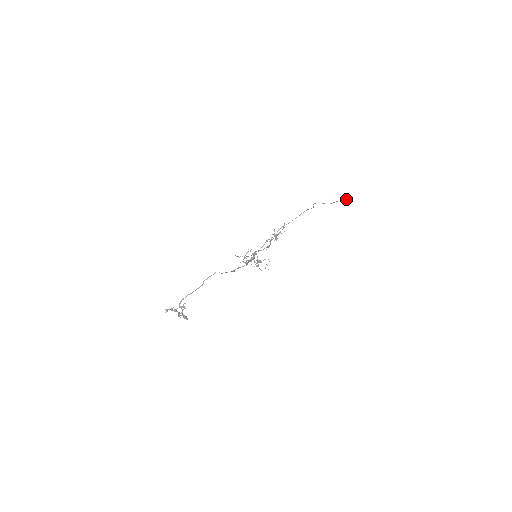
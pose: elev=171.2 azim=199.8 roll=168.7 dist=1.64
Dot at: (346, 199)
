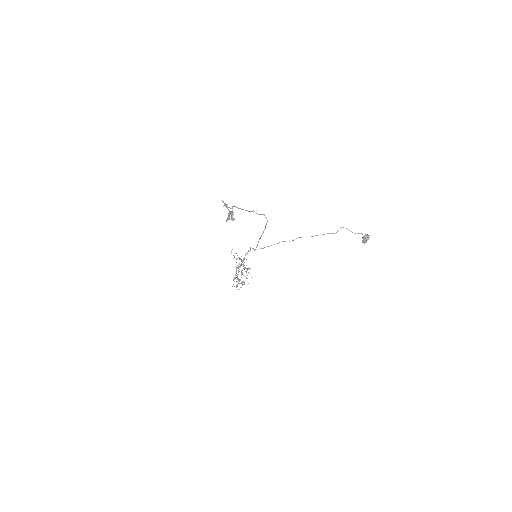
Dot at: (367, 236)
